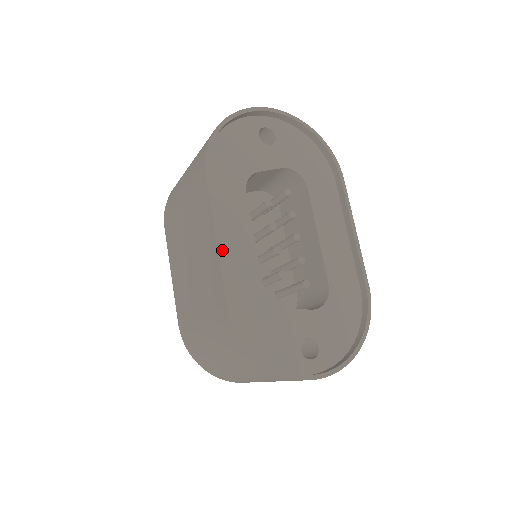
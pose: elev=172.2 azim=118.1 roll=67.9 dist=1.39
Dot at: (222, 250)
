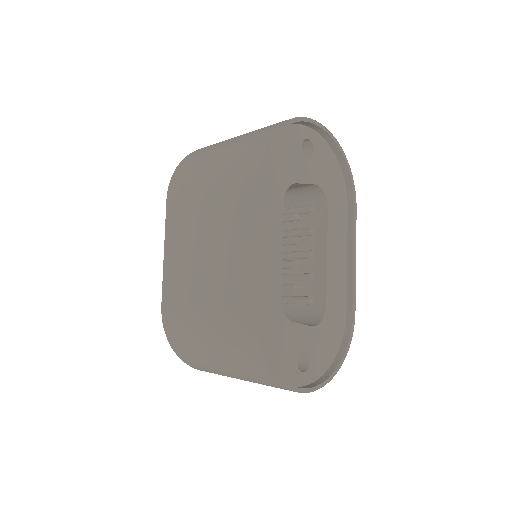
Dot at: occluded
